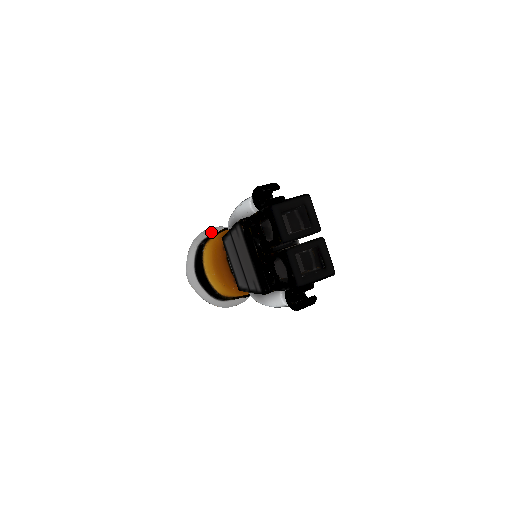
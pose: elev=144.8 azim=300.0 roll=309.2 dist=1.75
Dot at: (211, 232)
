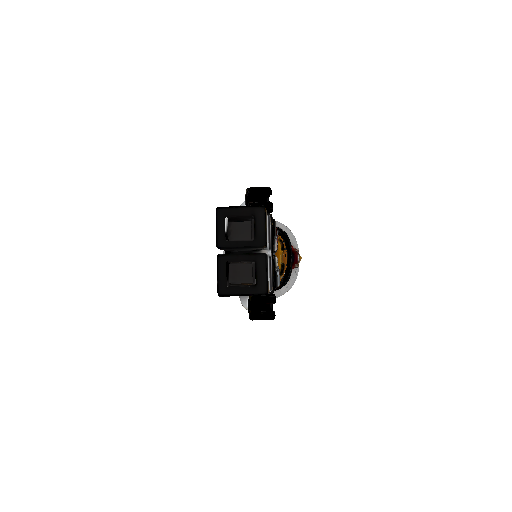
Dot at: occluded
